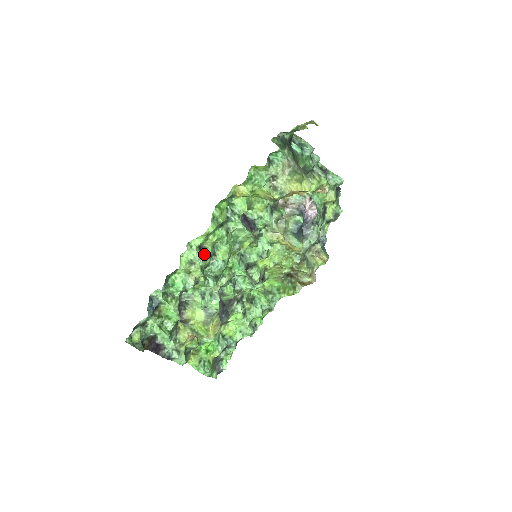
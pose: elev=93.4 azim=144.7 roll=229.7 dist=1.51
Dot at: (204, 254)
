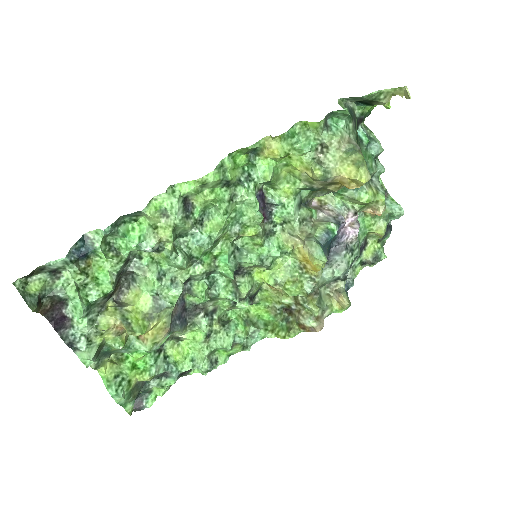
Dot at: (187, 213)
